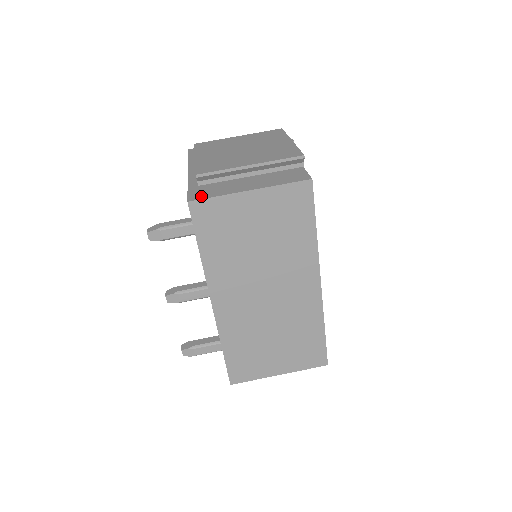
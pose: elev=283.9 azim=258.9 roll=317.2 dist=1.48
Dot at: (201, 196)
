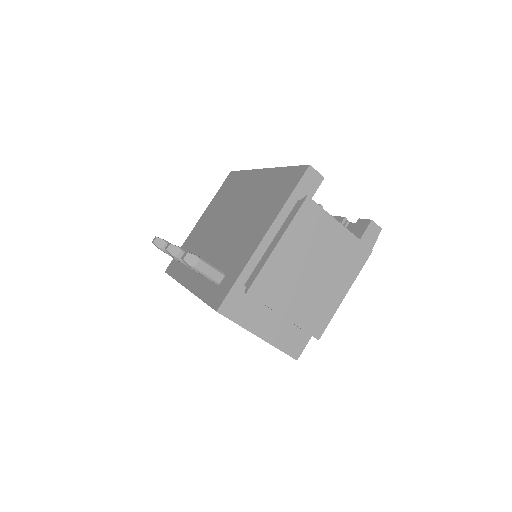
Dot at: (230, 312)
